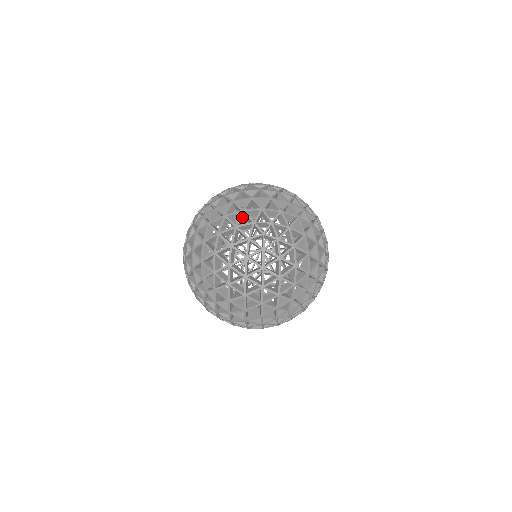
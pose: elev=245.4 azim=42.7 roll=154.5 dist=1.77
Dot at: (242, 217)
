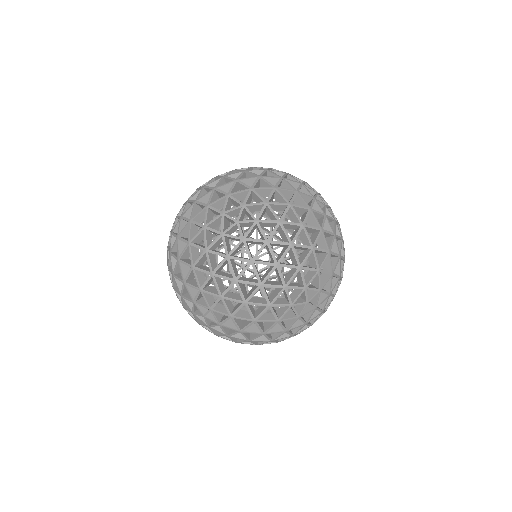
Dot at: (295, 273)
